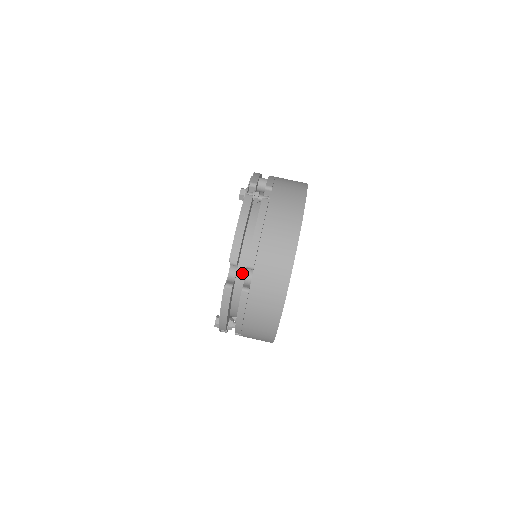
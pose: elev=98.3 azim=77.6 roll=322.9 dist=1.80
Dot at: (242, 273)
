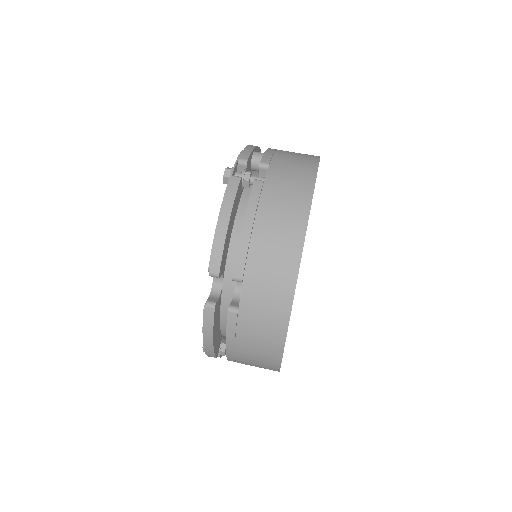
Dot at: (230, 285)
